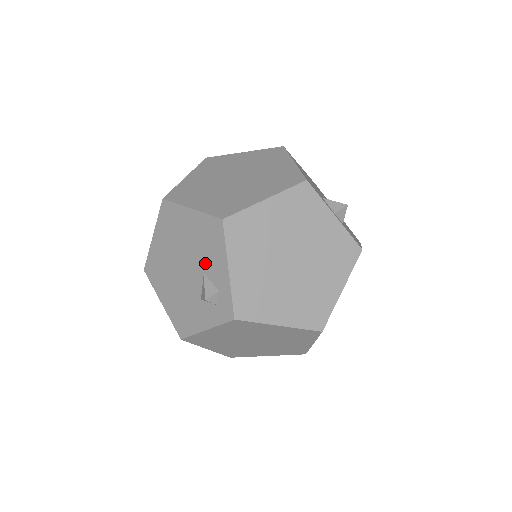
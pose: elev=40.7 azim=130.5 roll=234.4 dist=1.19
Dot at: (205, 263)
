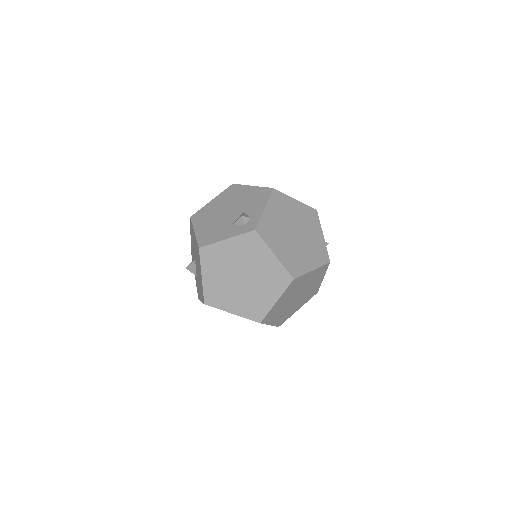
Dot at: (248, 207)
